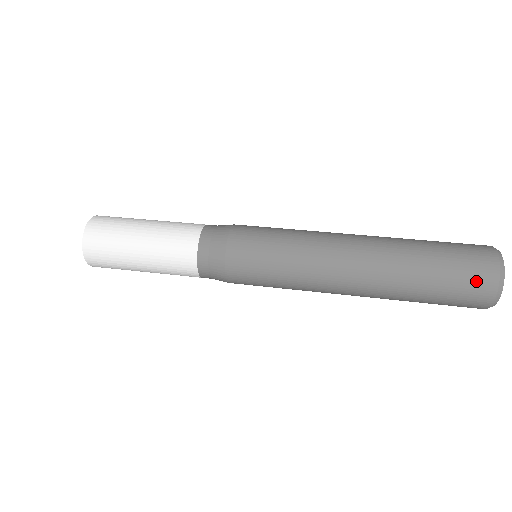
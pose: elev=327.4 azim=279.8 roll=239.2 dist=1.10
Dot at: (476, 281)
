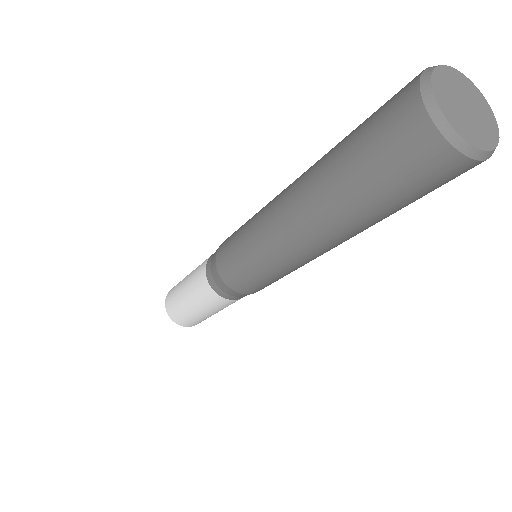
Dot at: occluded
